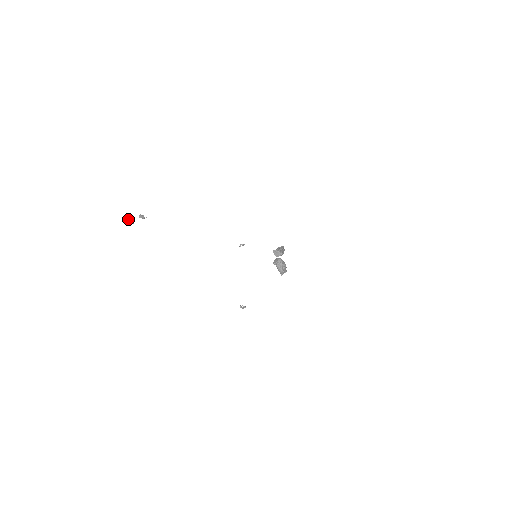
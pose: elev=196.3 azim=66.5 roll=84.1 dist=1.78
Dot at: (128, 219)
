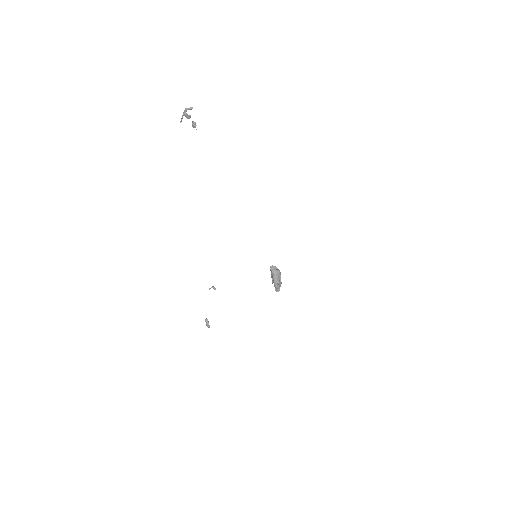
Dot at: (185, 112)
